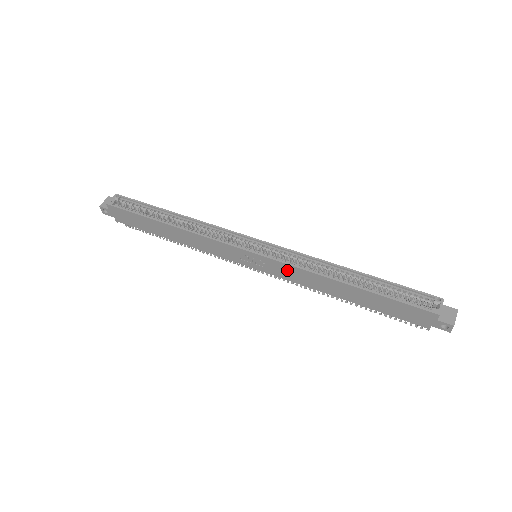
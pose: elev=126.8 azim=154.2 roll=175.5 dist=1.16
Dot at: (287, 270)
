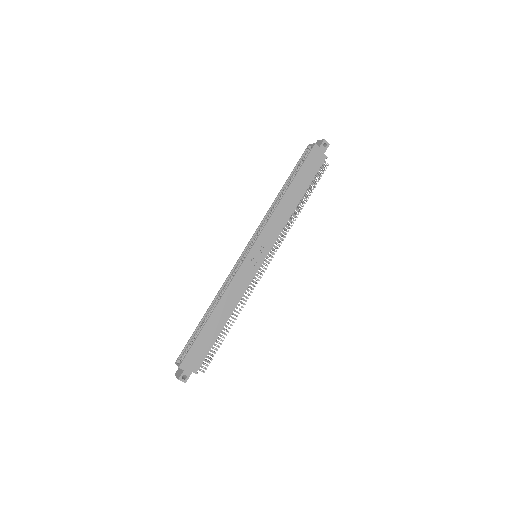
Dot at: (269, 231)
